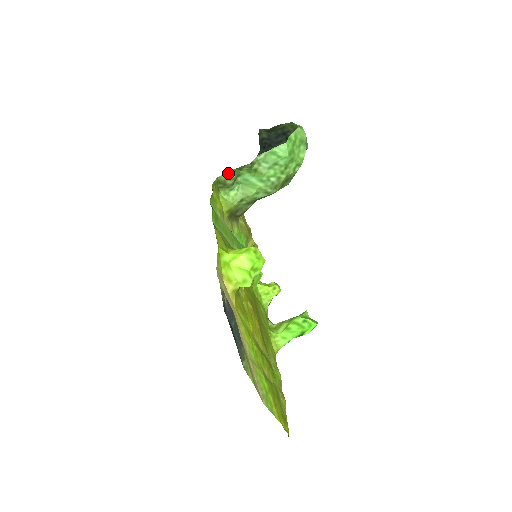
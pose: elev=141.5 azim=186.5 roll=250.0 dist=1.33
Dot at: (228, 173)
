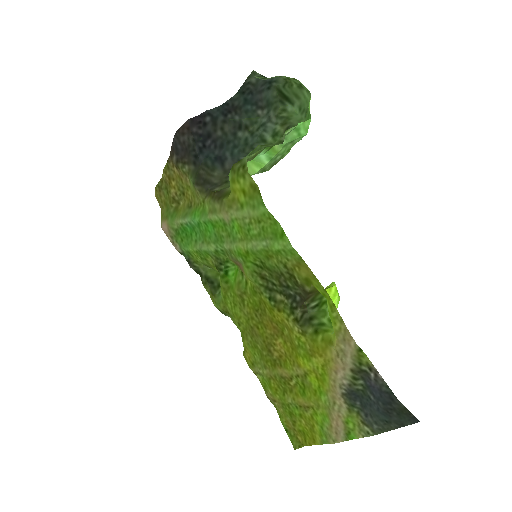
Dot at: (257, 152)
